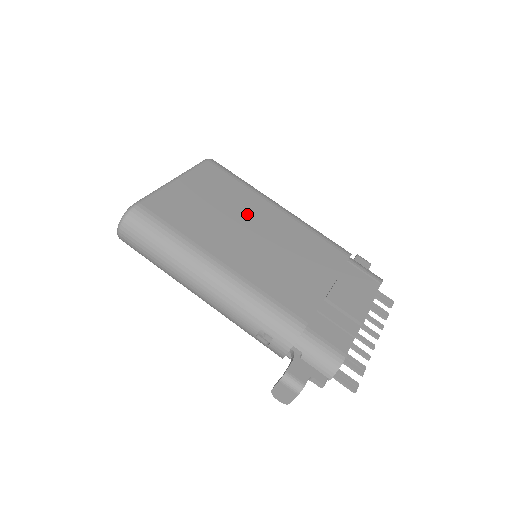
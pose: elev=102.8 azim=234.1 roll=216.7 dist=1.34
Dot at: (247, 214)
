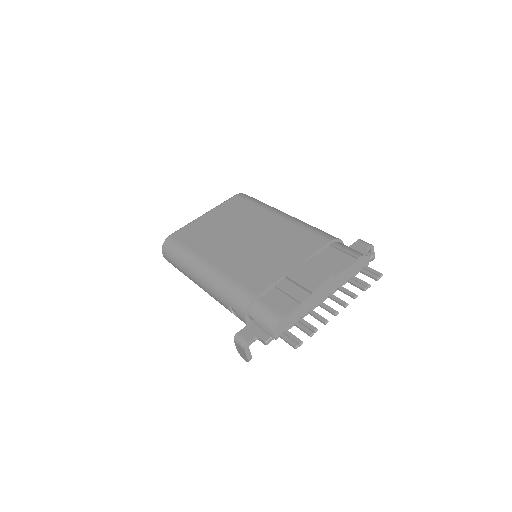
Dot at: (248, 226)
